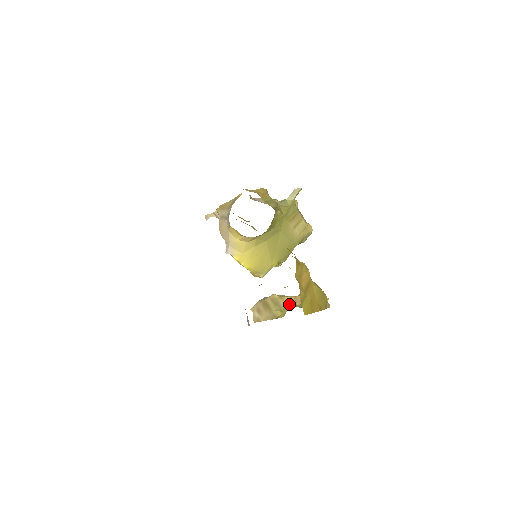
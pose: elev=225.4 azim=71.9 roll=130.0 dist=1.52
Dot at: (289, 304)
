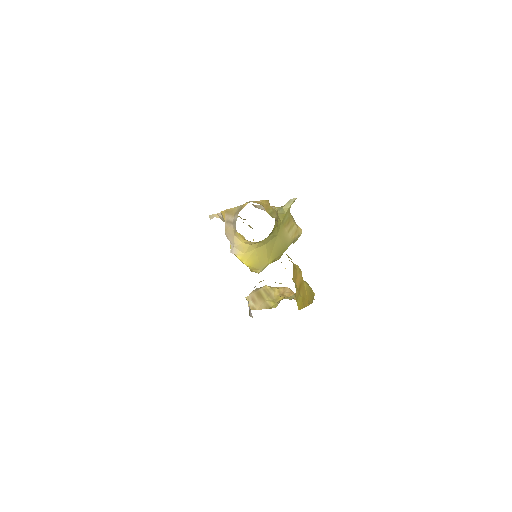
Dot at: (279, 295)
